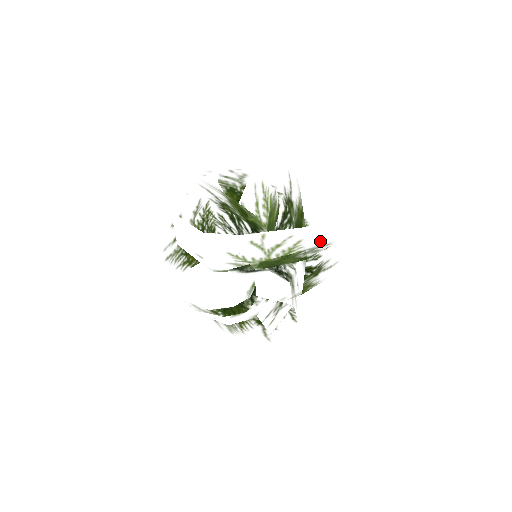
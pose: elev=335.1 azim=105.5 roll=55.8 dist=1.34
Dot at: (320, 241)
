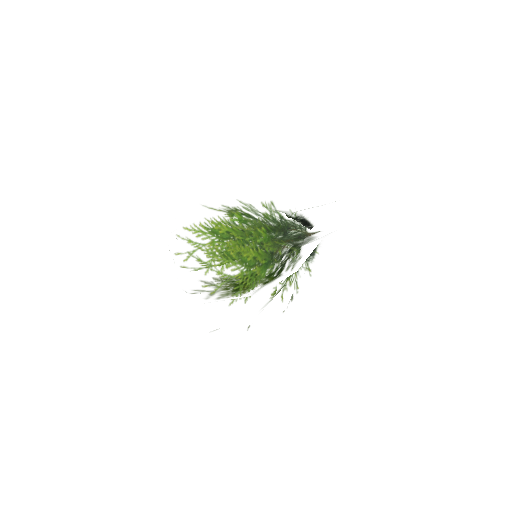
Dot at: occluded
